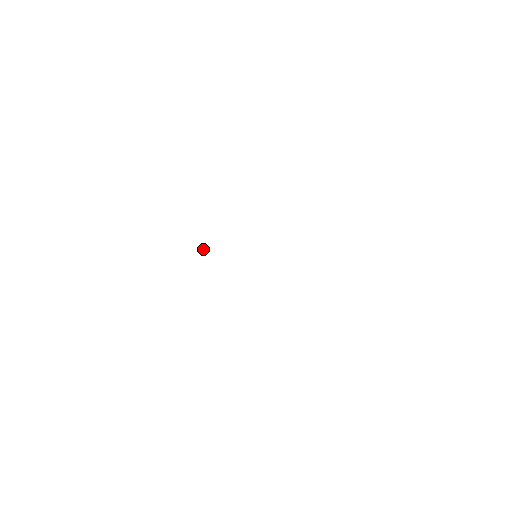
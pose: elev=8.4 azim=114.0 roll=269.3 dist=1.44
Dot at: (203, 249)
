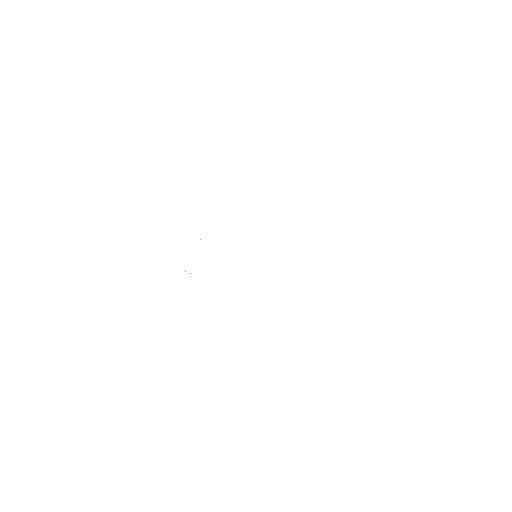
Dot at: occluded
